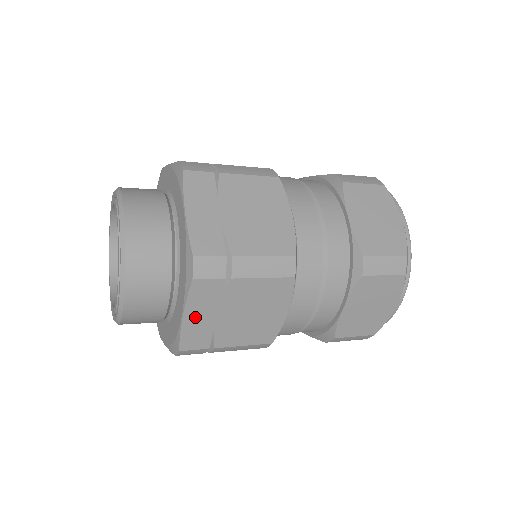
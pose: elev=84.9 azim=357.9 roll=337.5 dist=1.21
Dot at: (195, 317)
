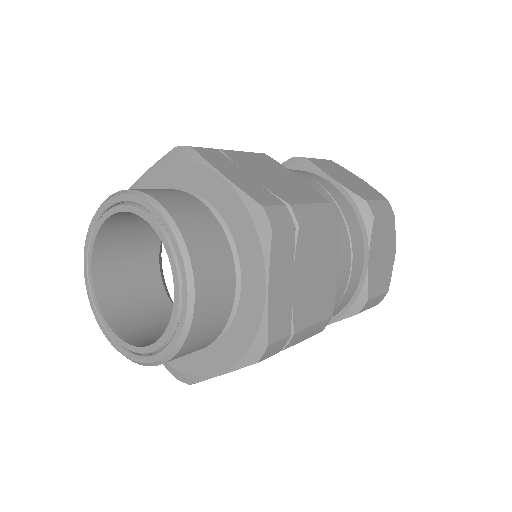
Dot at: occluded
